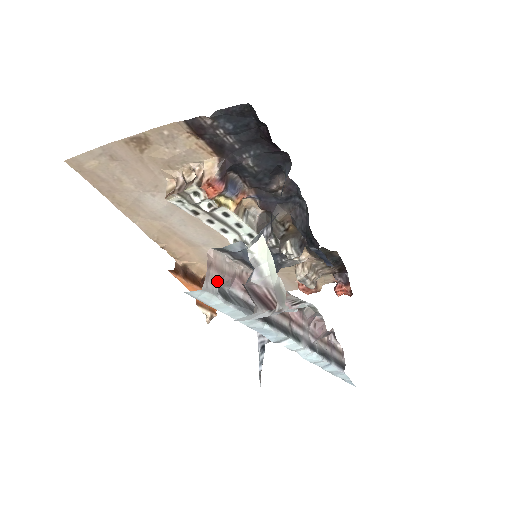
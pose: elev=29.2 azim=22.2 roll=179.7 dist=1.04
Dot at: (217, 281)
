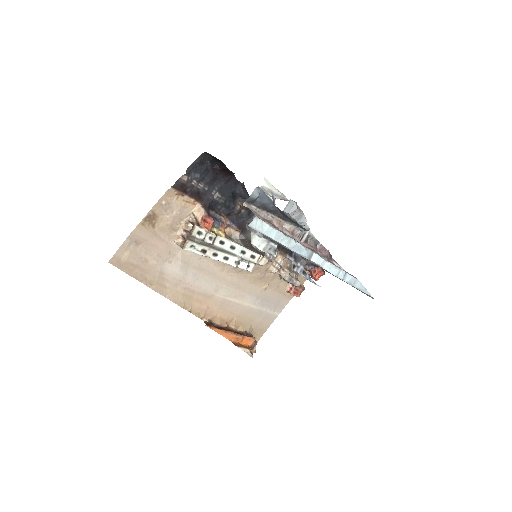
Dot at: (258, 216)
